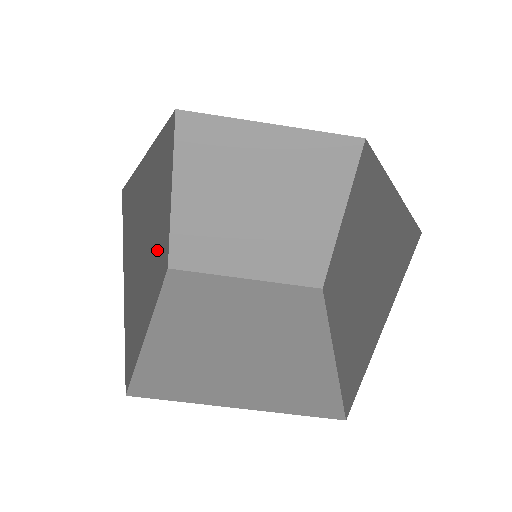
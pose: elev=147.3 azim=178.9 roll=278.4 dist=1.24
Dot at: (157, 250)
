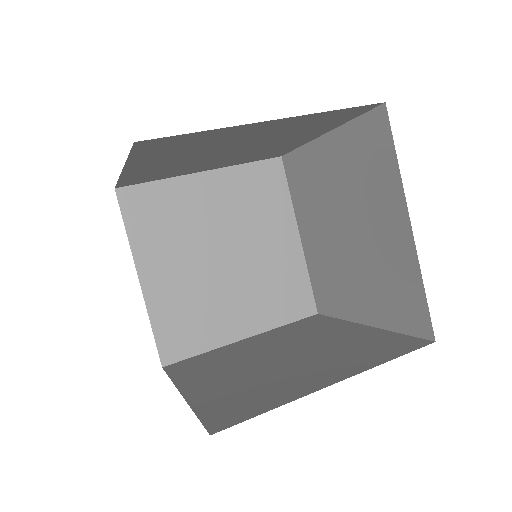
Dot at: occluded
